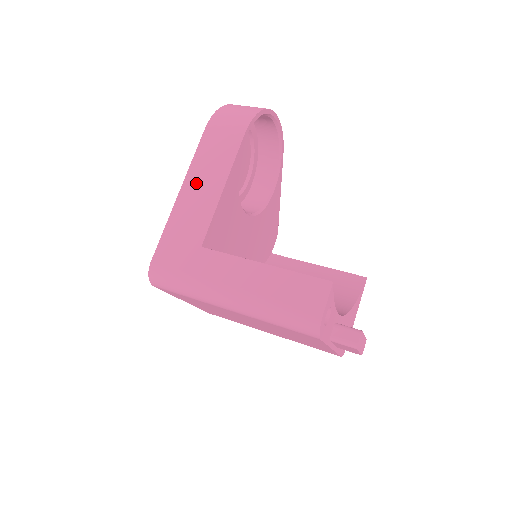
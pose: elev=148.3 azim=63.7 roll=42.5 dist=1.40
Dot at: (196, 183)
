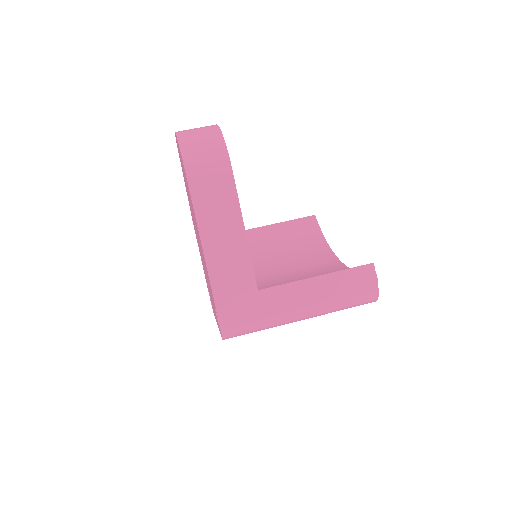
Dot at: (215, 239)
